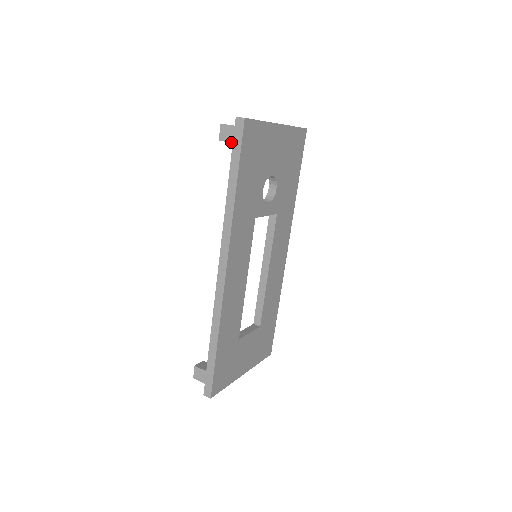
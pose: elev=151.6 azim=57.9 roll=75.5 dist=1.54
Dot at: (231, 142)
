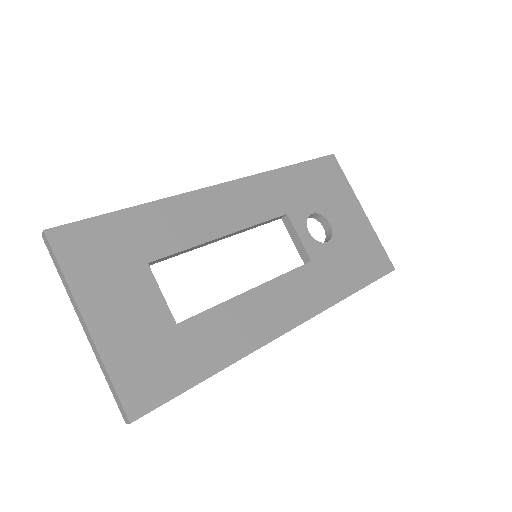
Dot at: occluded
